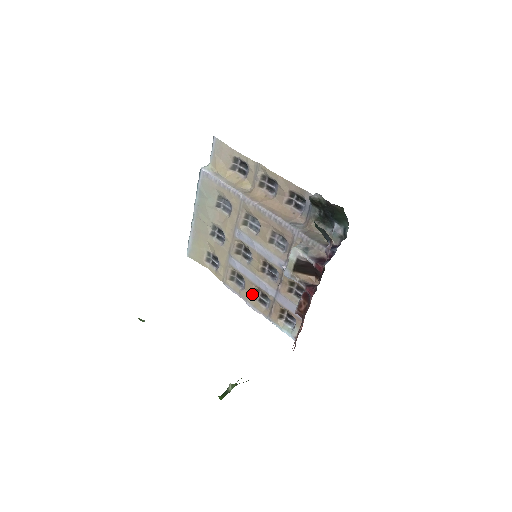
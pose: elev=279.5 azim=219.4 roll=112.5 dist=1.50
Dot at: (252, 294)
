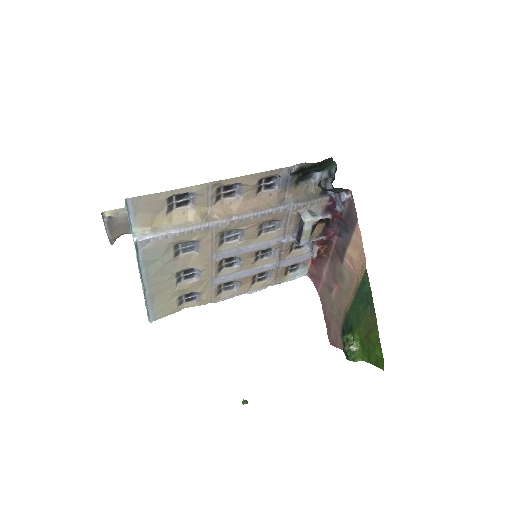
Dot at: (251, 283)
